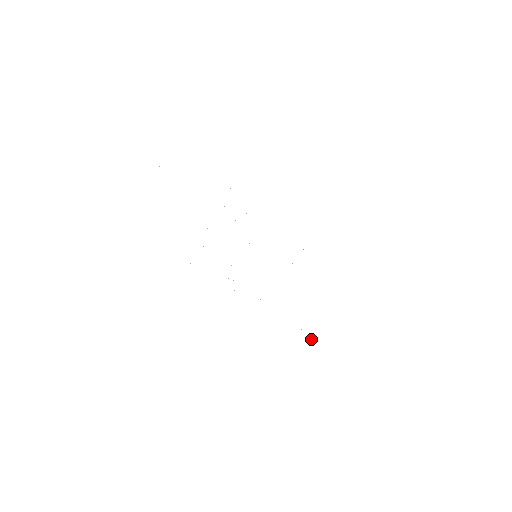
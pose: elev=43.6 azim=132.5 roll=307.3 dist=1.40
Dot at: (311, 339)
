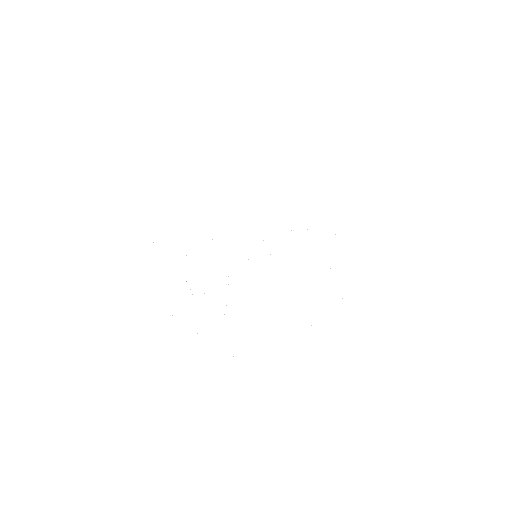
Dot at: occluded
